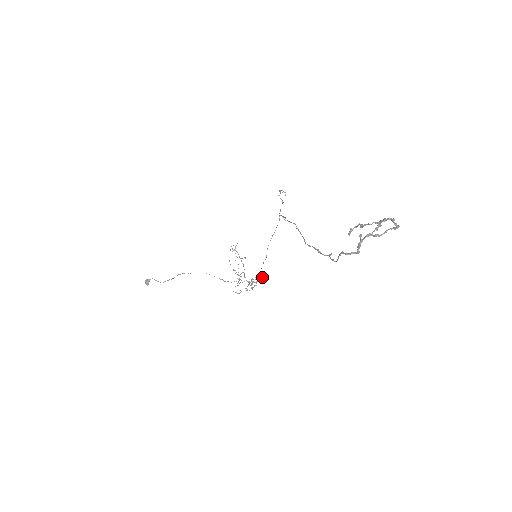
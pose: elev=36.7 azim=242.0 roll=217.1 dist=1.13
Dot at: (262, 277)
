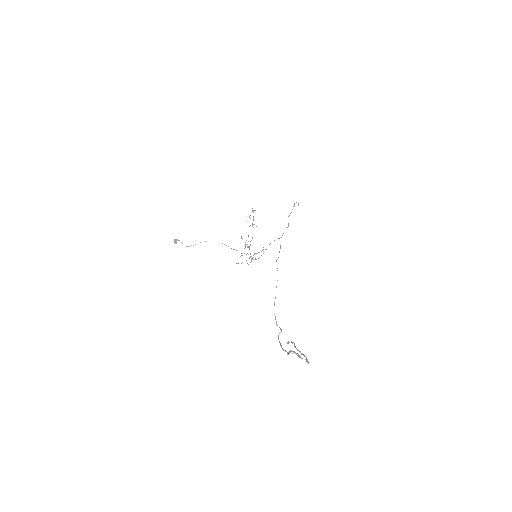
Dot at: occluded
